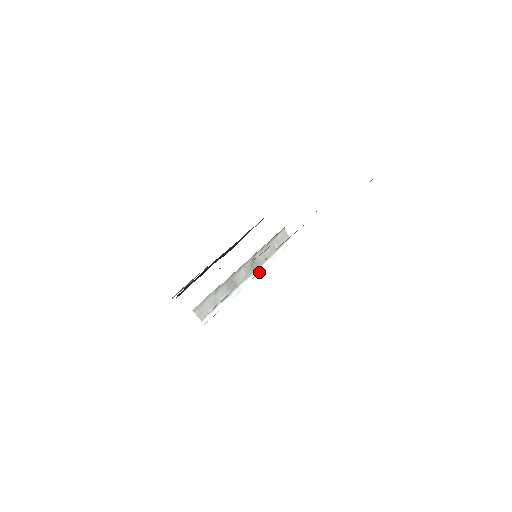
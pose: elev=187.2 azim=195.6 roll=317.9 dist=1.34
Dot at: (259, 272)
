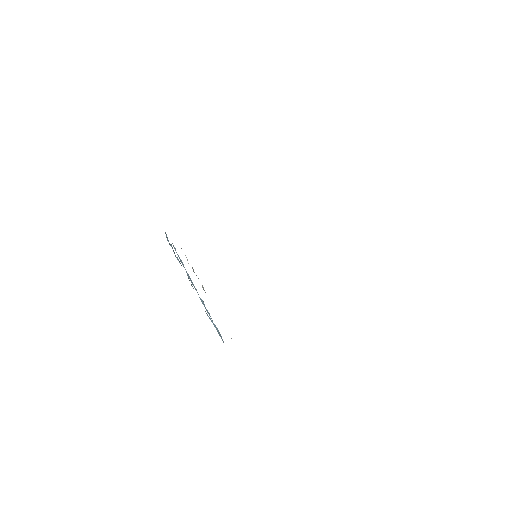
Dot at: occluded
